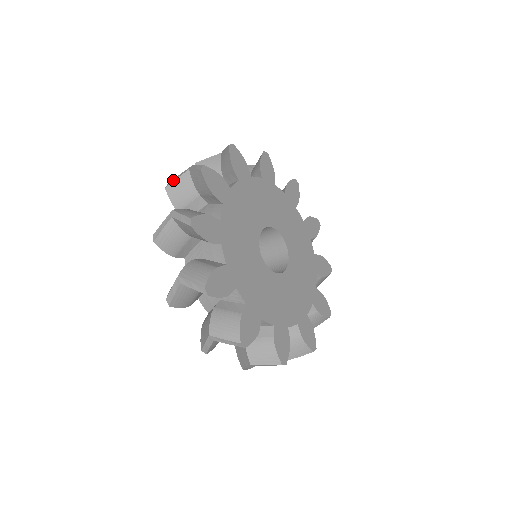
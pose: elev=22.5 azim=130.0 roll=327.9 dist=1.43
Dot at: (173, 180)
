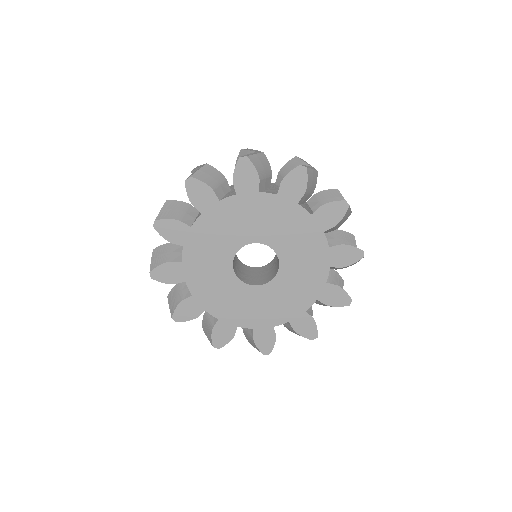
Dot at: (196, 167)
